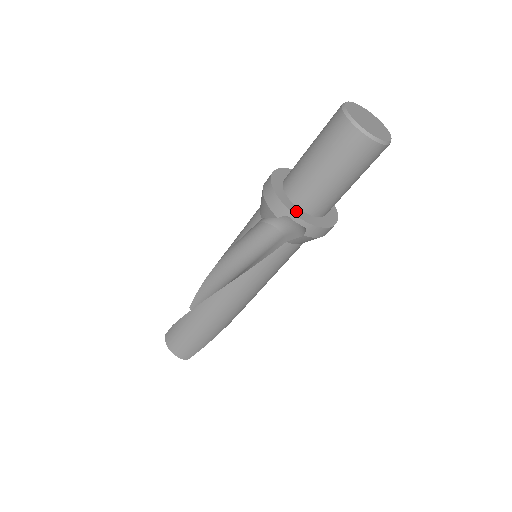
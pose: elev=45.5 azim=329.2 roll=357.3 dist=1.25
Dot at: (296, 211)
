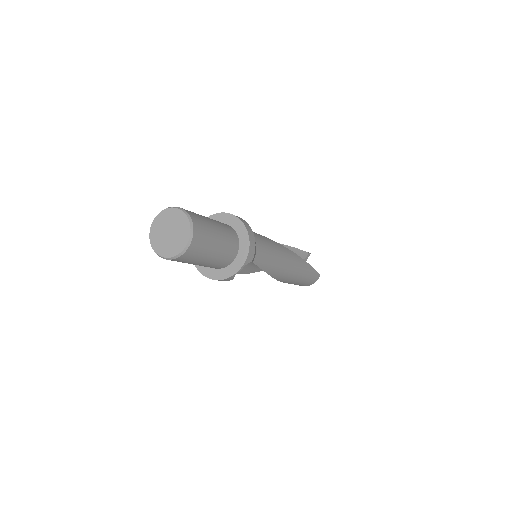
Dot at: (232, 270)
